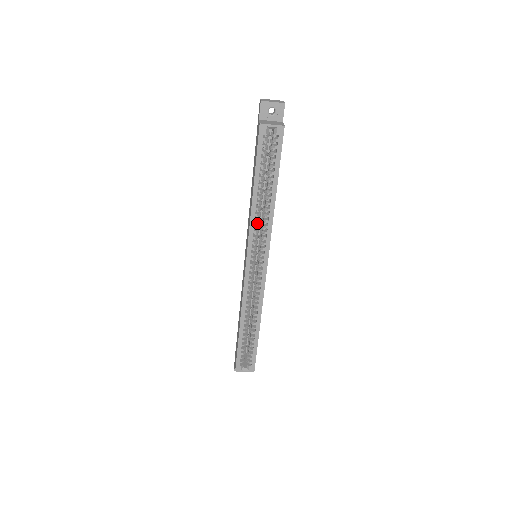
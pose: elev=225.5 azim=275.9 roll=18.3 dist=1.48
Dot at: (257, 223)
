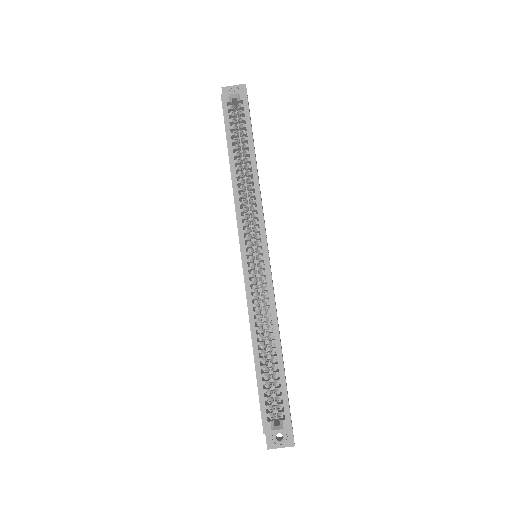
Dot at: (244, 203)
